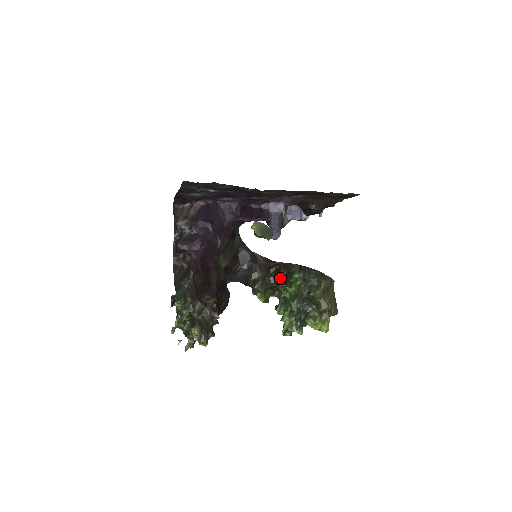
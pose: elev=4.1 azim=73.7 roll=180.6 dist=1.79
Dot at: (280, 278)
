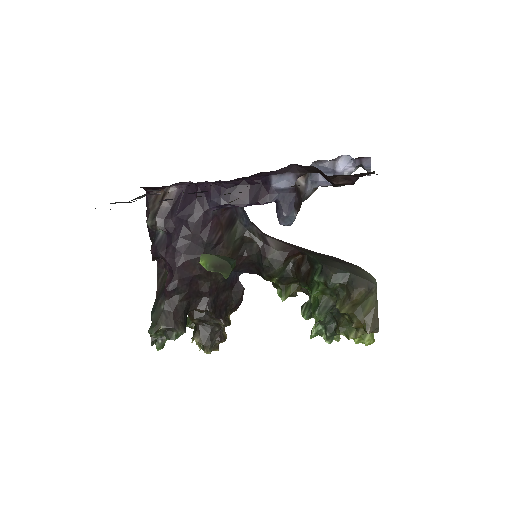
Dot at: (301, 275)
